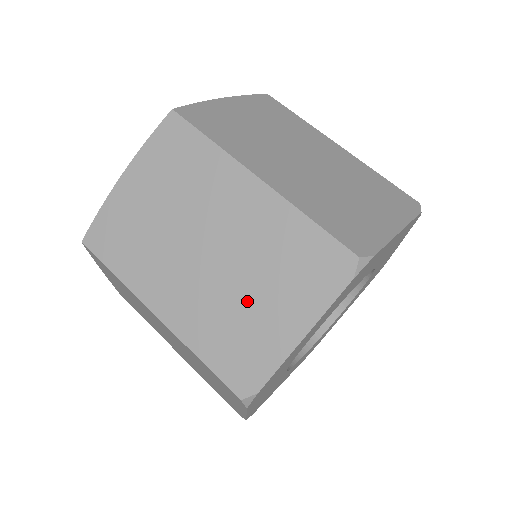
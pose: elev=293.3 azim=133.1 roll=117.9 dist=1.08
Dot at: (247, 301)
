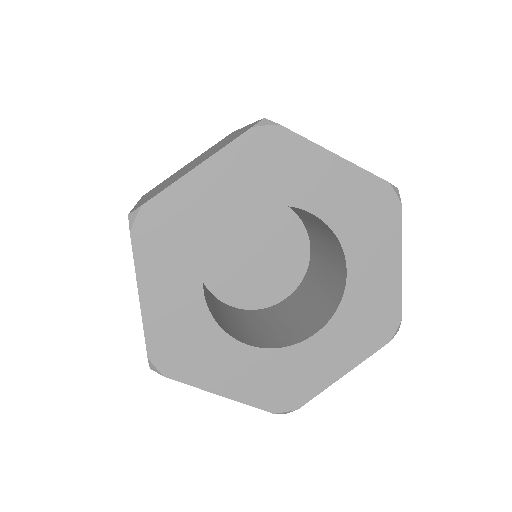
Dot at: occluded
